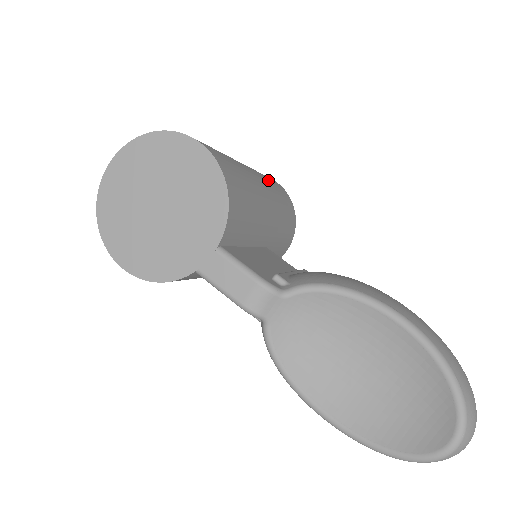
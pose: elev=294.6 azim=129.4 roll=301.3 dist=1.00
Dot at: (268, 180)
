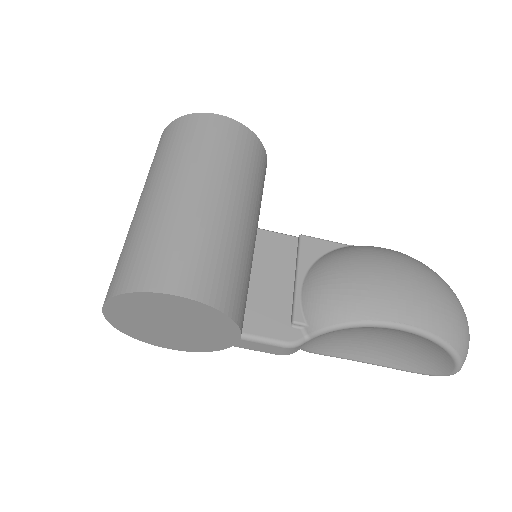
Dot at: (223, 159)
